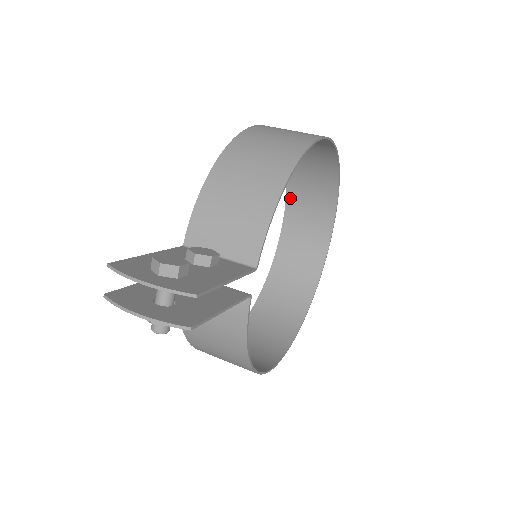
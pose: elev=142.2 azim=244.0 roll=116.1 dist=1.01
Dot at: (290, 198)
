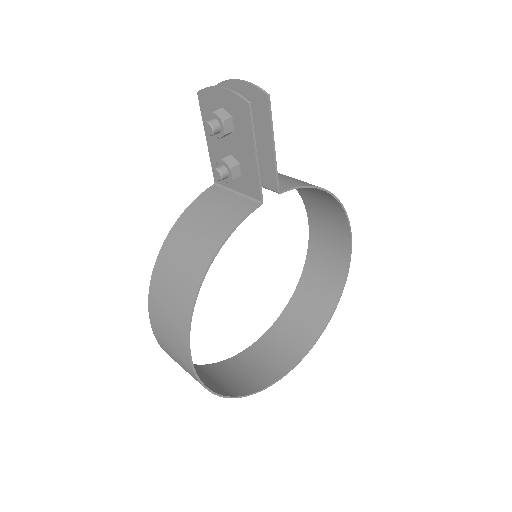
Dot at: (280, 321)
